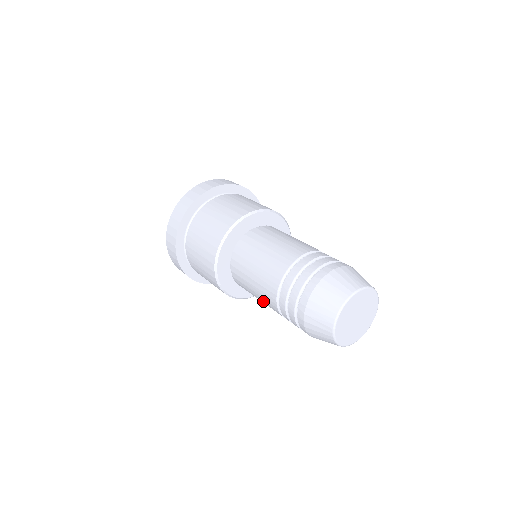
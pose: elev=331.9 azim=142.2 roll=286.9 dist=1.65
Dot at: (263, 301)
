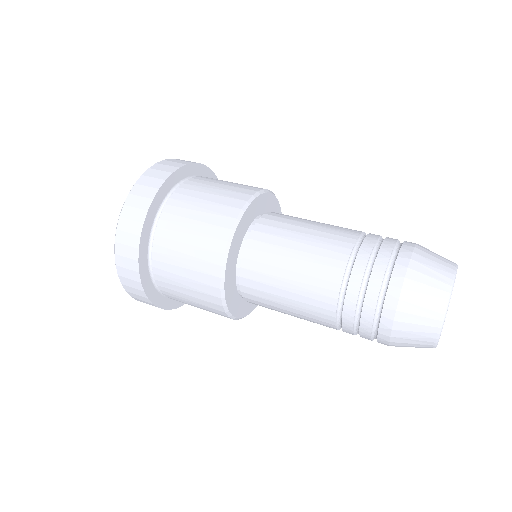
Dot at: (301, 303)
